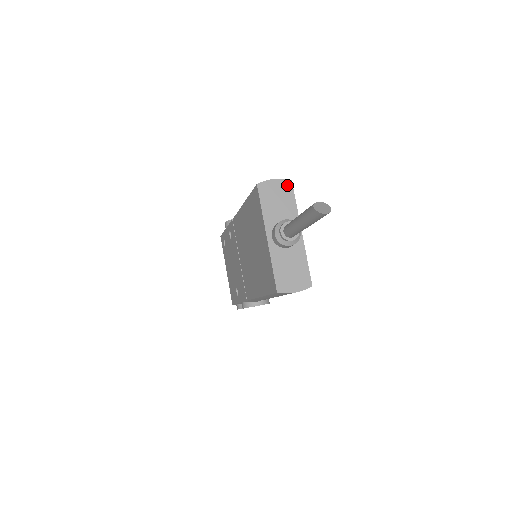
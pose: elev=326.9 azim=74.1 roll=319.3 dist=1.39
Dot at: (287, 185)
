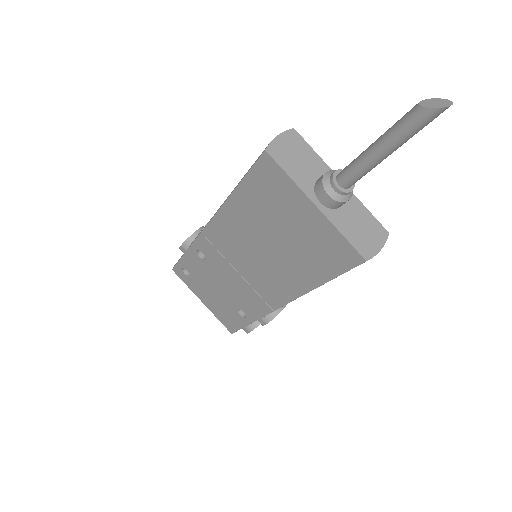
Dot at: (294, 136)
